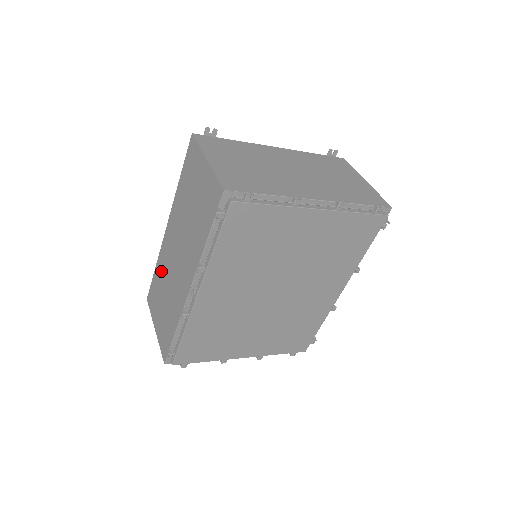
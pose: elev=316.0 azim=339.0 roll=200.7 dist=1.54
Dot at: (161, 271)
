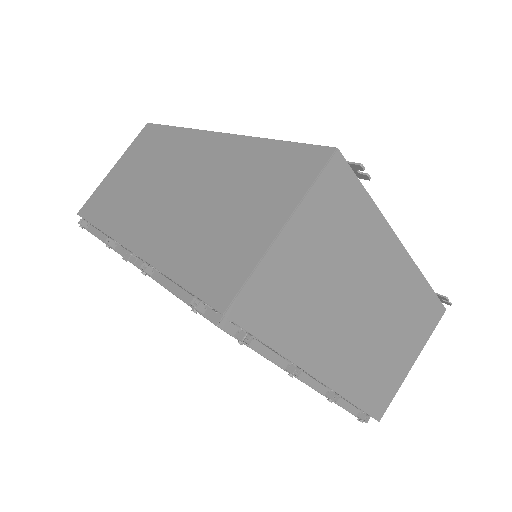
Dot at: (167, 148)
